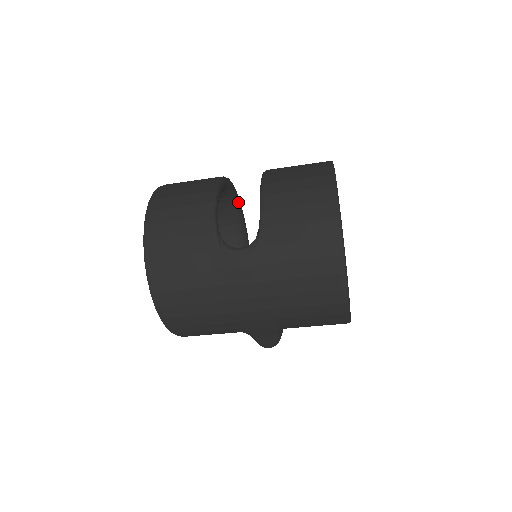
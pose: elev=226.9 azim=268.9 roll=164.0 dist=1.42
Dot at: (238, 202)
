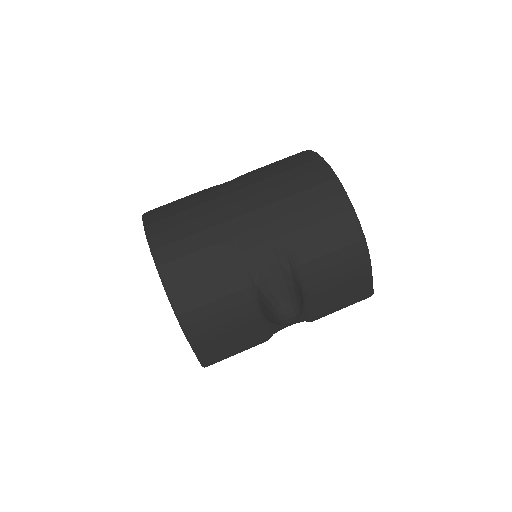
Dot at: occluded
